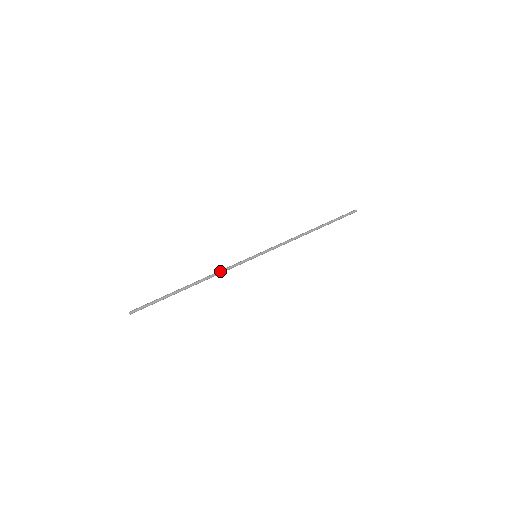
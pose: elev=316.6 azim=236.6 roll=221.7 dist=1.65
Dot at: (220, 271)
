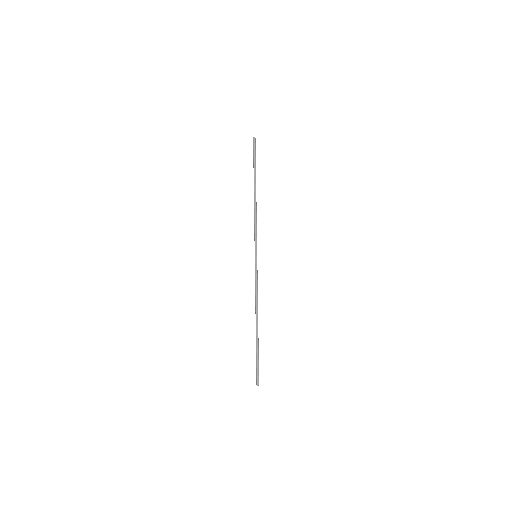
Dot at: (256, 295)
